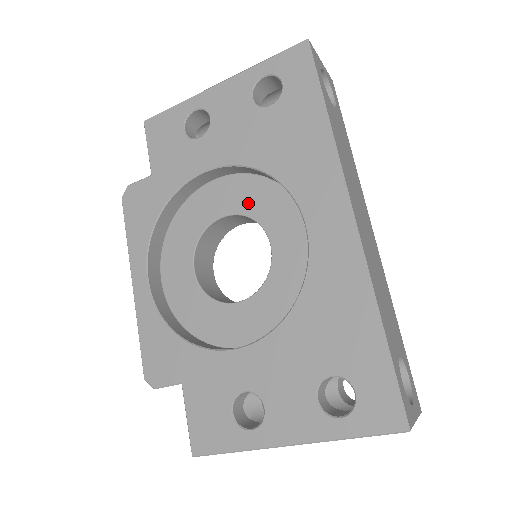
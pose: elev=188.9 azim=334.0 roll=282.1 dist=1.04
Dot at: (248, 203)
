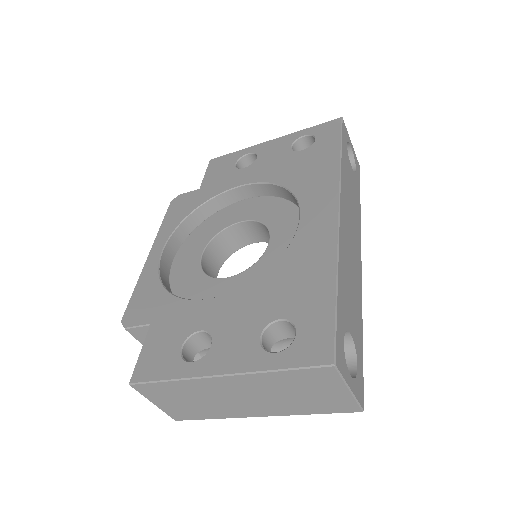
Dot at: (263, 213)
